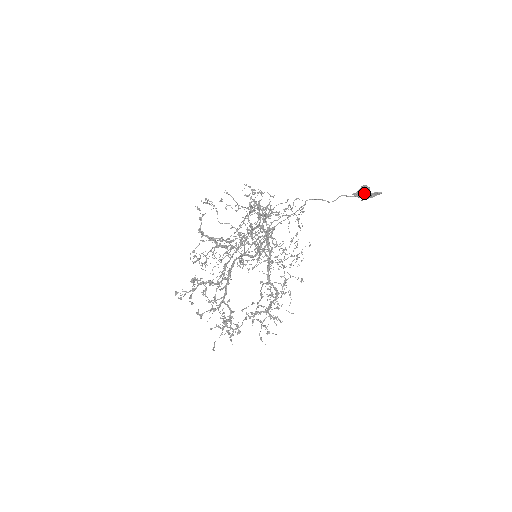
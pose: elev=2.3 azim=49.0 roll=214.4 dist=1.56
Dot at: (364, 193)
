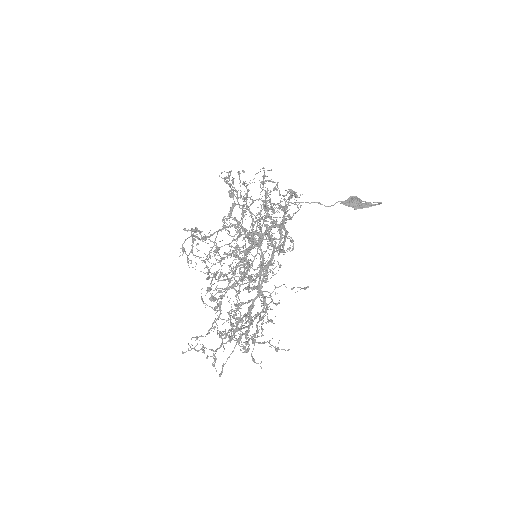
Dot at: (365, 202)
